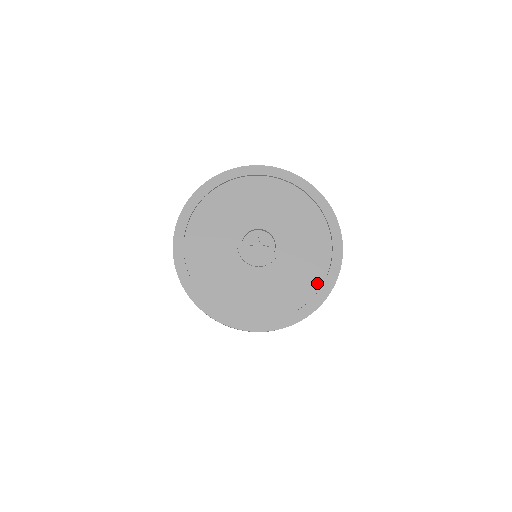
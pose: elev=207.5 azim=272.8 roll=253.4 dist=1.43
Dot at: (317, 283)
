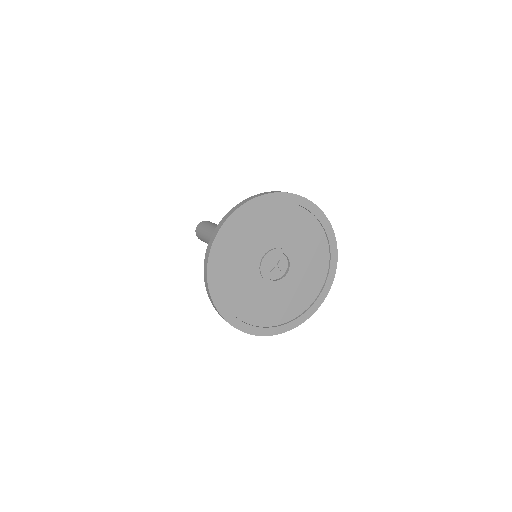
Dot at: (288, 318)
